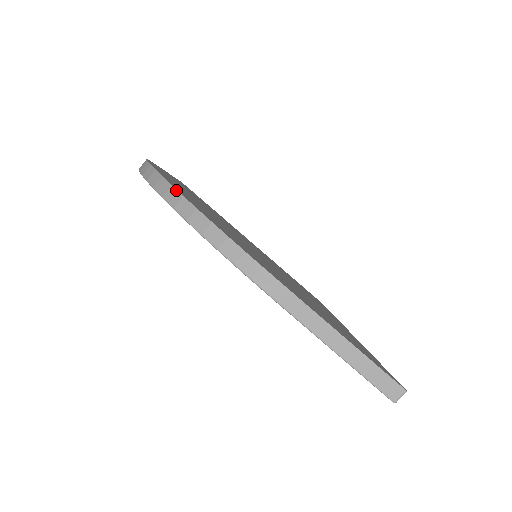
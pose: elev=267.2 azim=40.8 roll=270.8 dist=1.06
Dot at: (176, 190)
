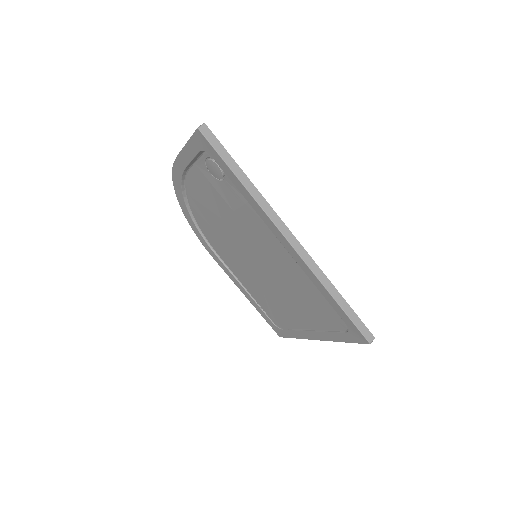
Dot at: occluded
